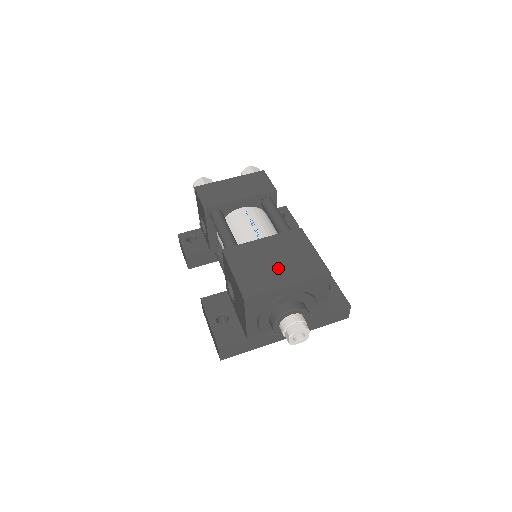
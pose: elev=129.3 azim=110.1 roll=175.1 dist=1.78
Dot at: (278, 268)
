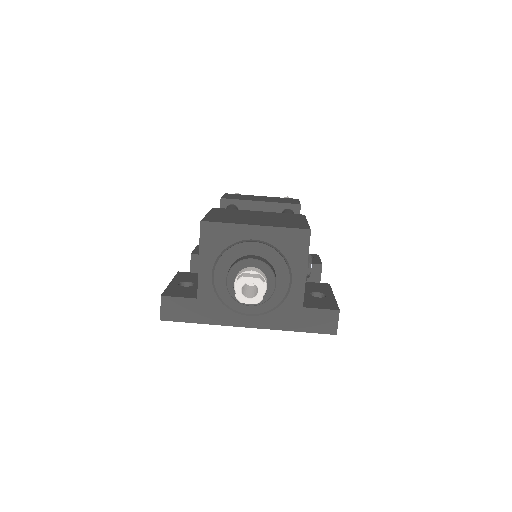
Dot at: (256, 219)
